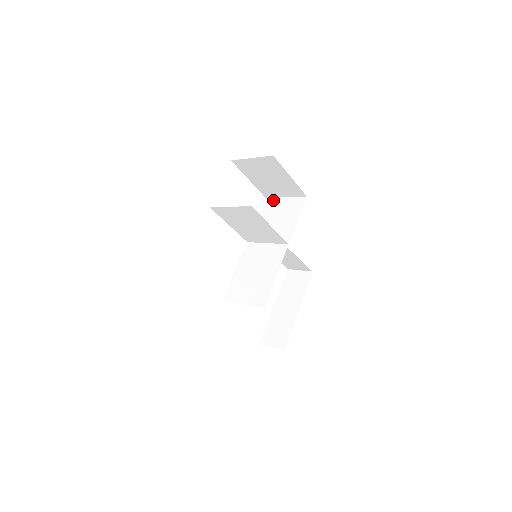
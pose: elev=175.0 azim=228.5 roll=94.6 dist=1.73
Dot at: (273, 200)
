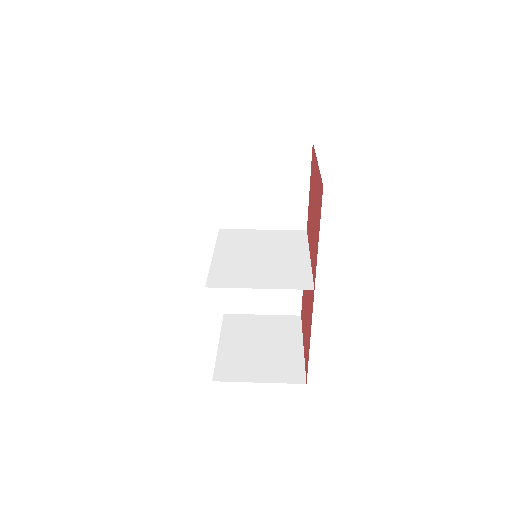
Dot at: (236, 147)
